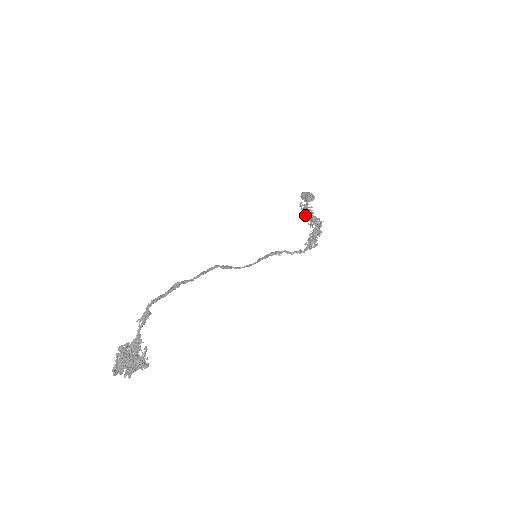
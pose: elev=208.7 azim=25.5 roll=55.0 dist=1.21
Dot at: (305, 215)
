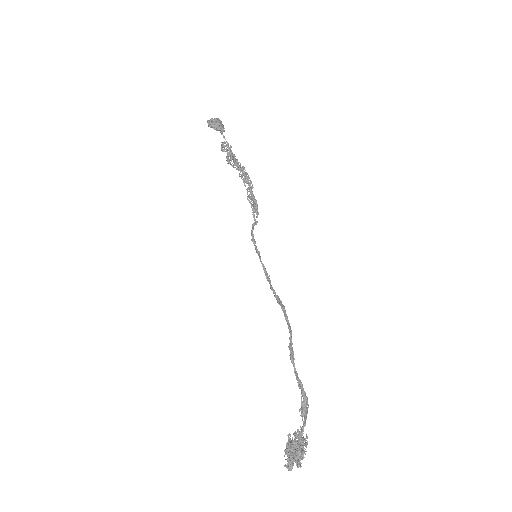
Dot at: (230, 160)
